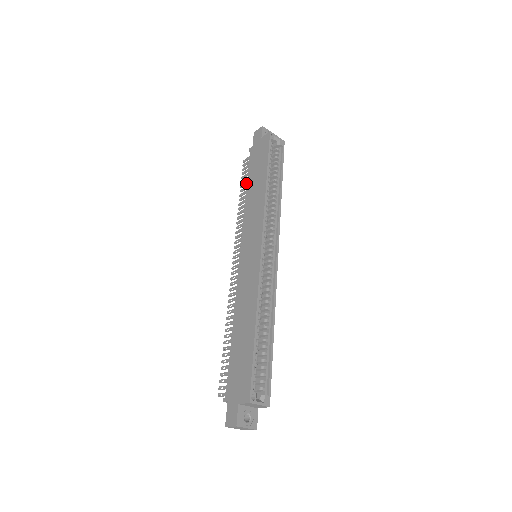
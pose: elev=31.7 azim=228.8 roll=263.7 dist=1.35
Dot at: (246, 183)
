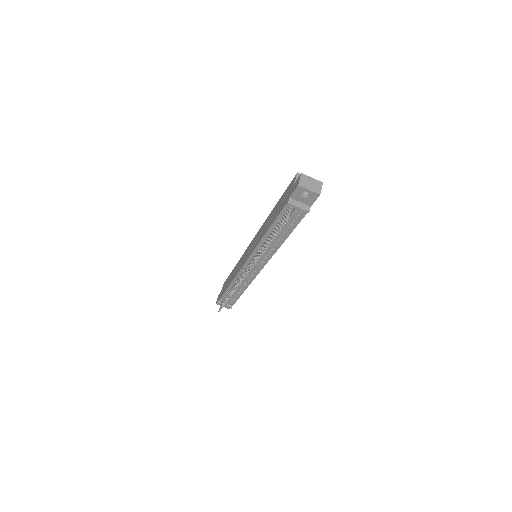
Dot at: (227, 296)
